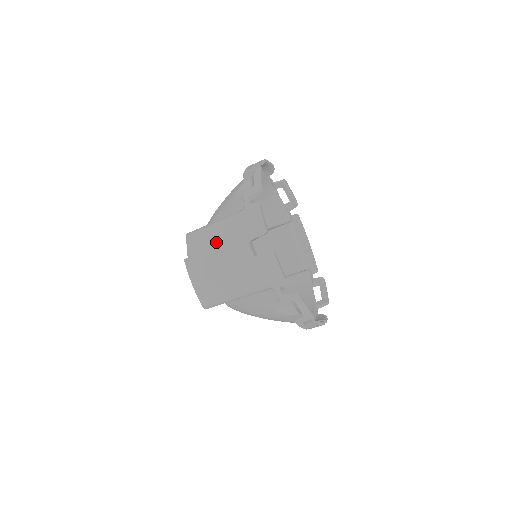
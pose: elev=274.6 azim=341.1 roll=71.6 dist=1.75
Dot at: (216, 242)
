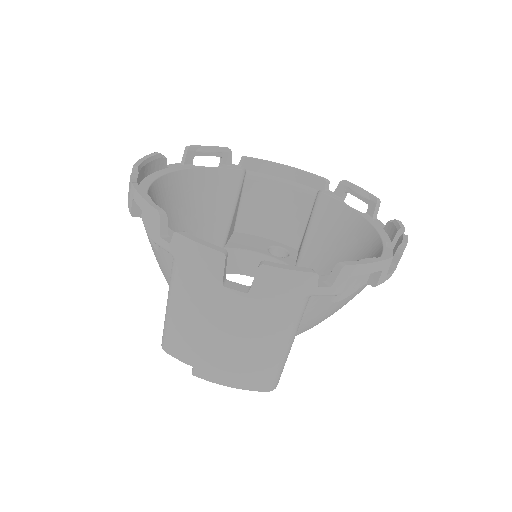
Dot at: (194, 324)
